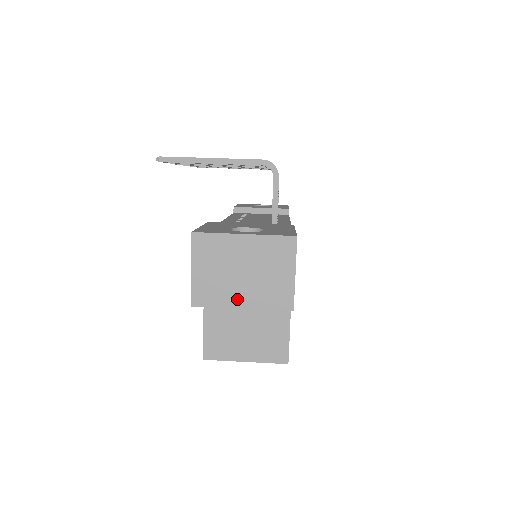
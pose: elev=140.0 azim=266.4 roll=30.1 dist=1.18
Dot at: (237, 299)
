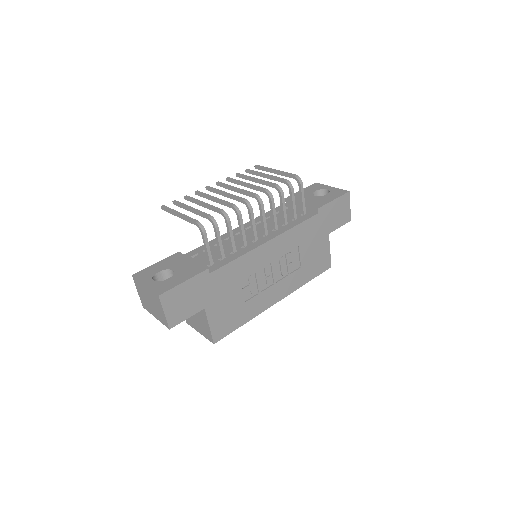
Dot at: (153, 313)
